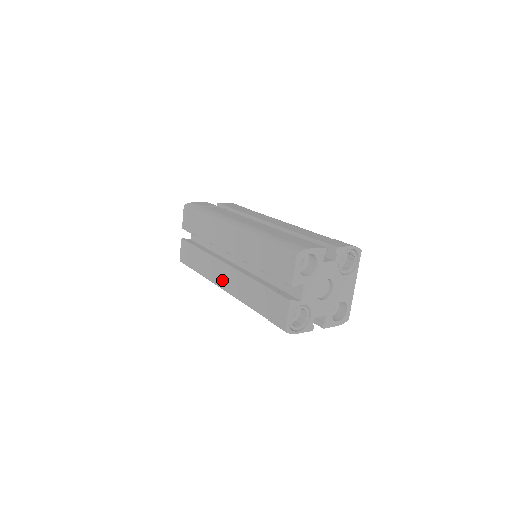
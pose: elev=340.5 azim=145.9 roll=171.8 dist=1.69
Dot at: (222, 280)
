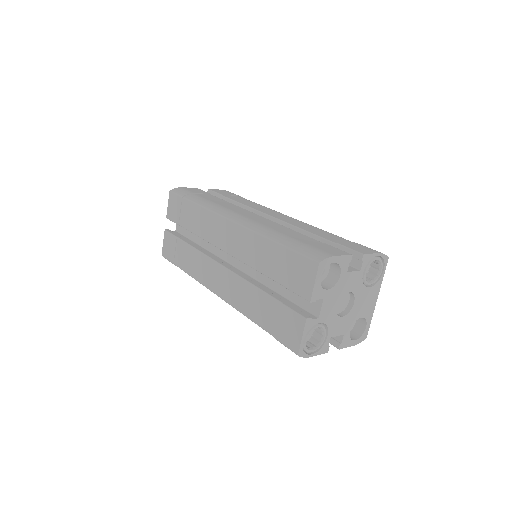
Dot at: (216, 284)
